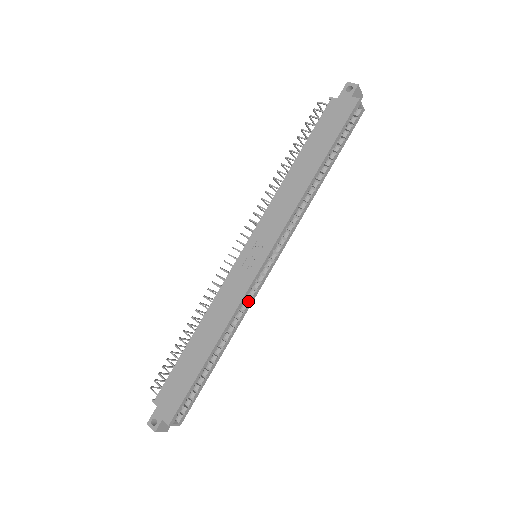
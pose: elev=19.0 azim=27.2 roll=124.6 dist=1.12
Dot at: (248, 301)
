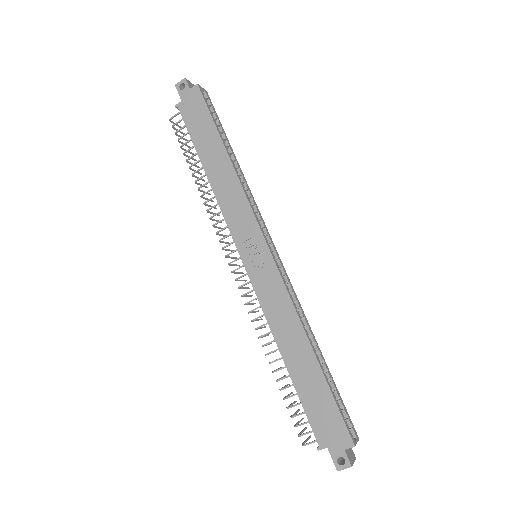
Dot at: (290, 290)
